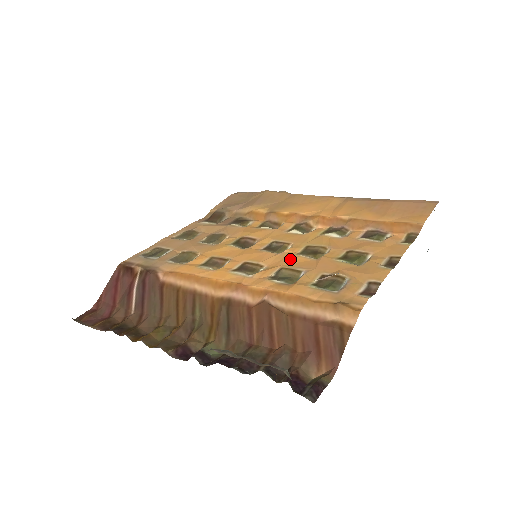
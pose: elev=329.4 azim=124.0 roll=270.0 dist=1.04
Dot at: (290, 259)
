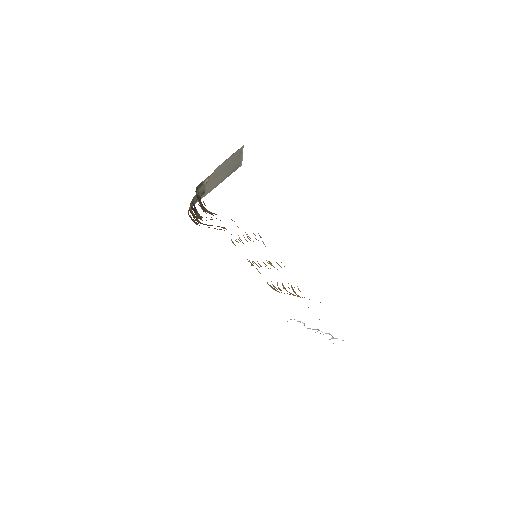
Dot at: occluded
